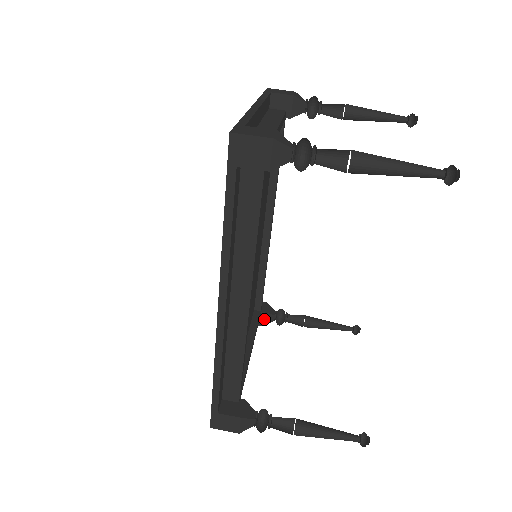
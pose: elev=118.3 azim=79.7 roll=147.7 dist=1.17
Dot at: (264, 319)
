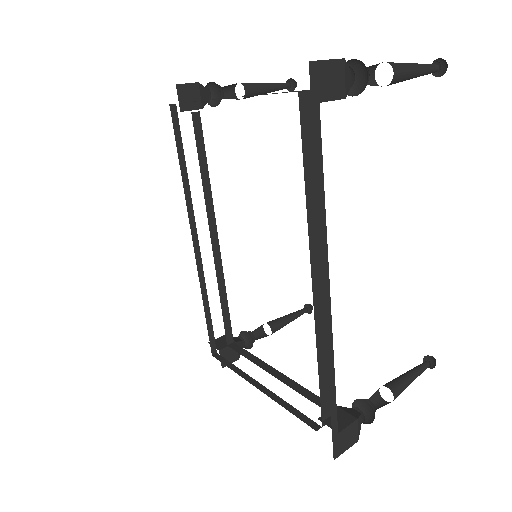
Dot at: occluded
